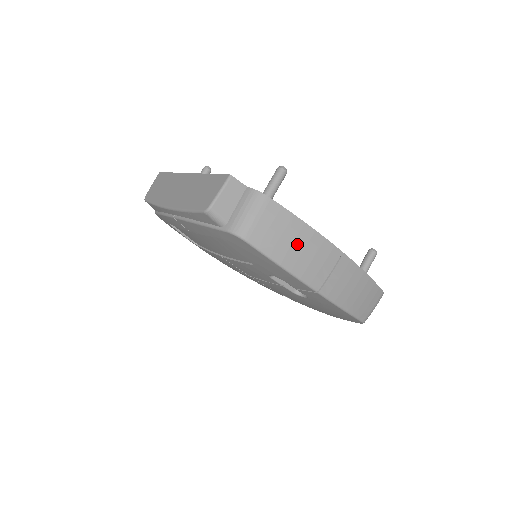
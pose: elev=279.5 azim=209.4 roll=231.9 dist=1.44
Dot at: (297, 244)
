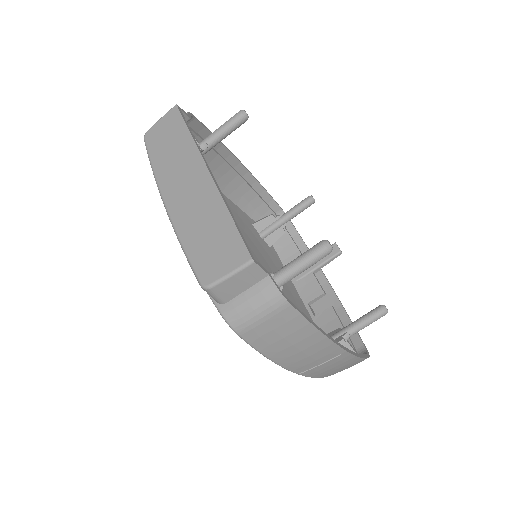
Dot at: (298, 346)
